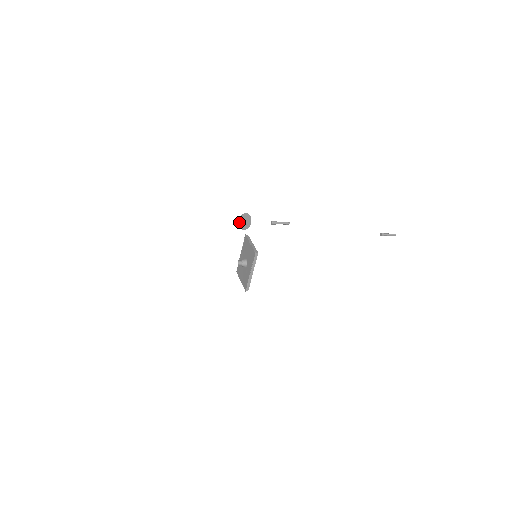
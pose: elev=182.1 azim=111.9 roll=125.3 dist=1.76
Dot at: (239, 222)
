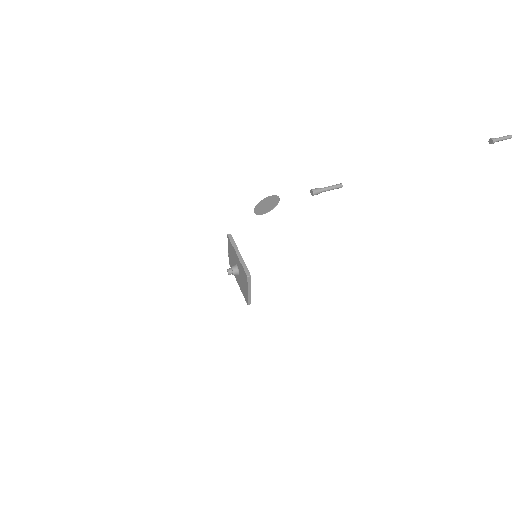
Dot at: (255, 213)
